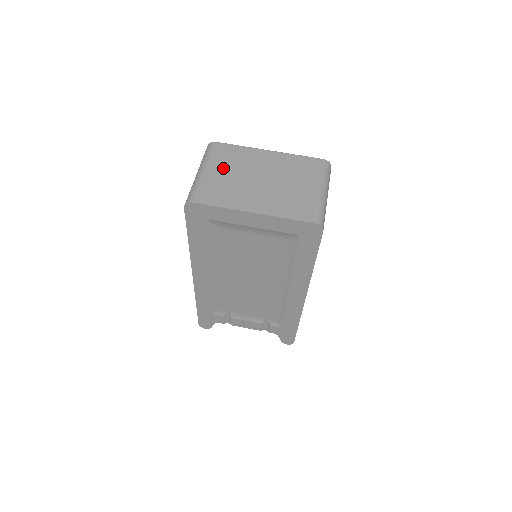
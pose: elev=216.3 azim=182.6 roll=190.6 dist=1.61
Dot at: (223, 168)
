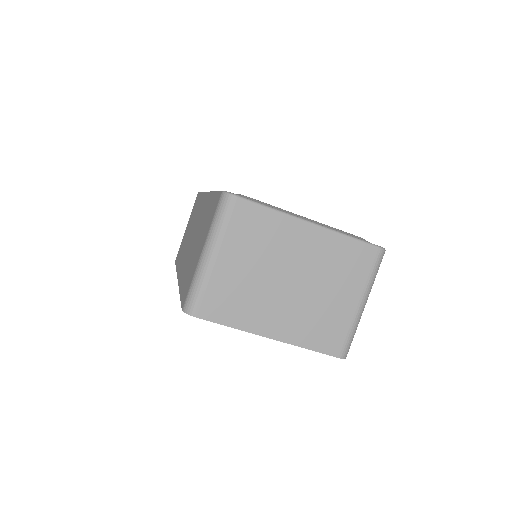
Dot at: (242, 255)
